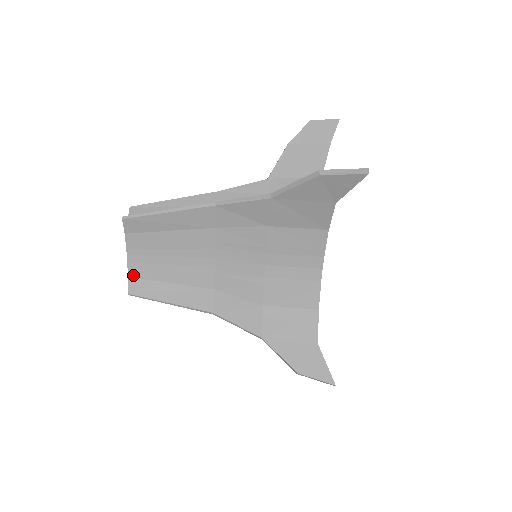
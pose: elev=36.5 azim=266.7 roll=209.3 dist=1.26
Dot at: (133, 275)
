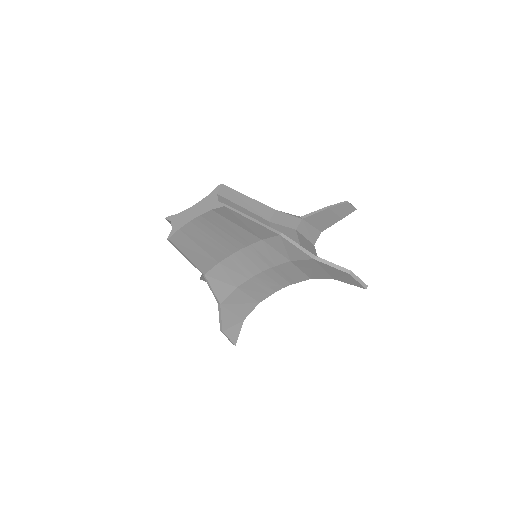
Dot at: (183, 230)
